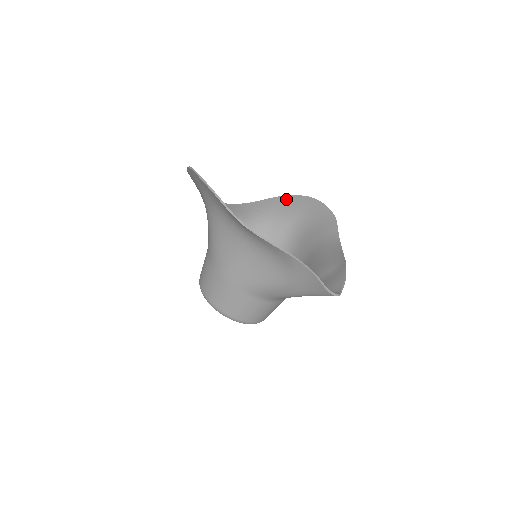
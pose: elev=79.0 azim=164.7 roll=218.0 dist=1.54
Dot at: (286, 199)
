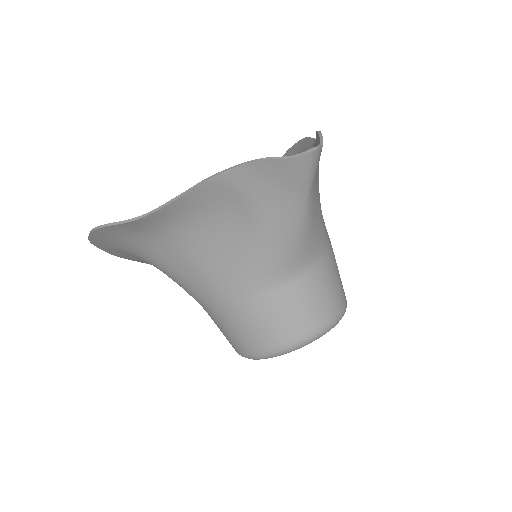
Dot at: occluded
